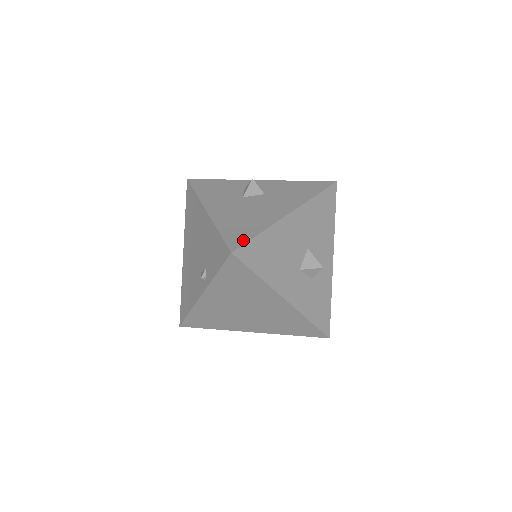
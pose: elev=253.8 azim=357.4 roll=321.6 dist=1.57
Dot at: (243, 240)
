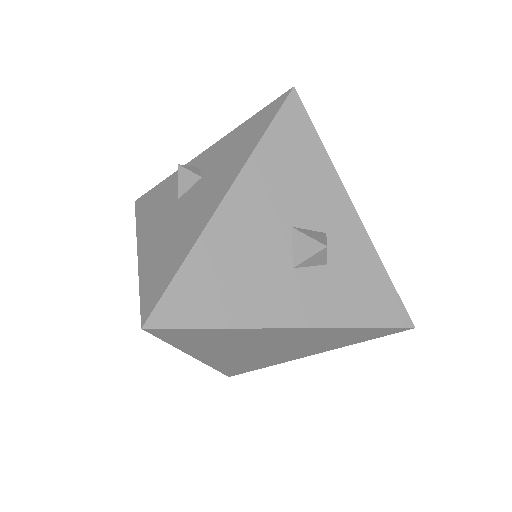
Dot at: (159, 293)
